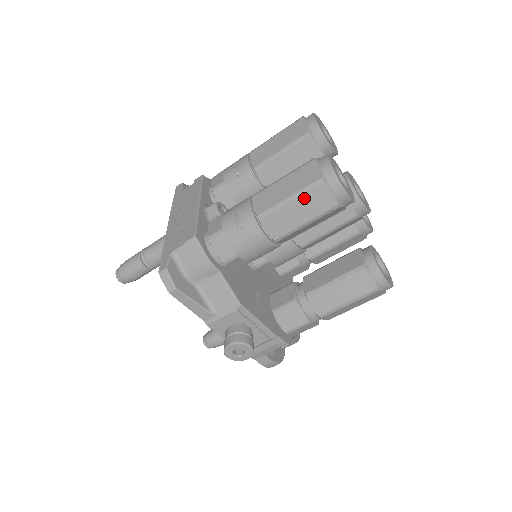
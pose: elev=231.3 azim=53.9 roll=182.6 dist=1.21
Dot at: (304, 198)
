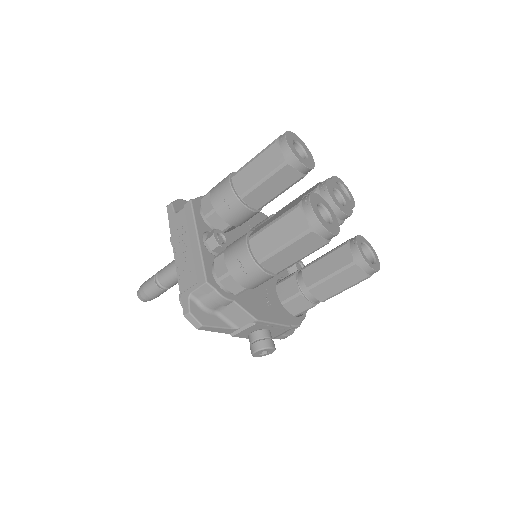
Dot at: (296, 244)
